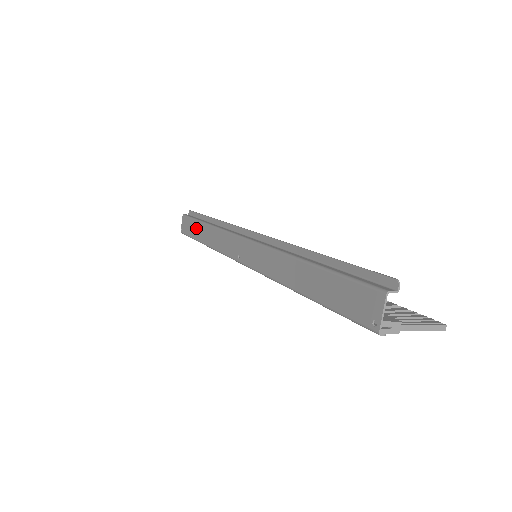
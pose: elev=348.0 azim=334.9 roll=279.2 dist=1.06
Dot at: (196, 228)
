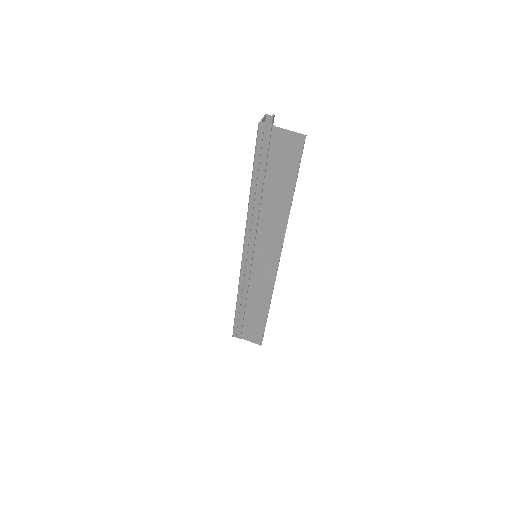
Dot at: occluded
